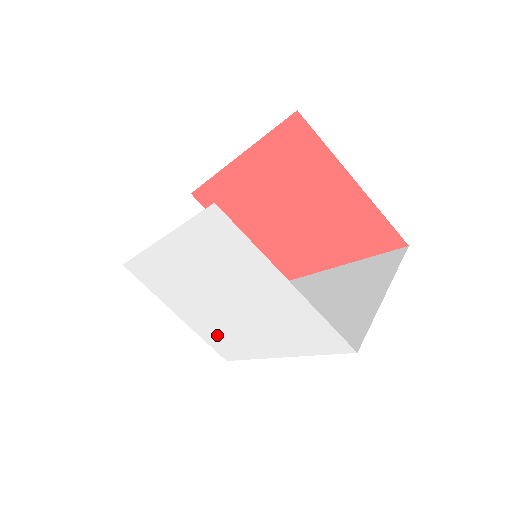
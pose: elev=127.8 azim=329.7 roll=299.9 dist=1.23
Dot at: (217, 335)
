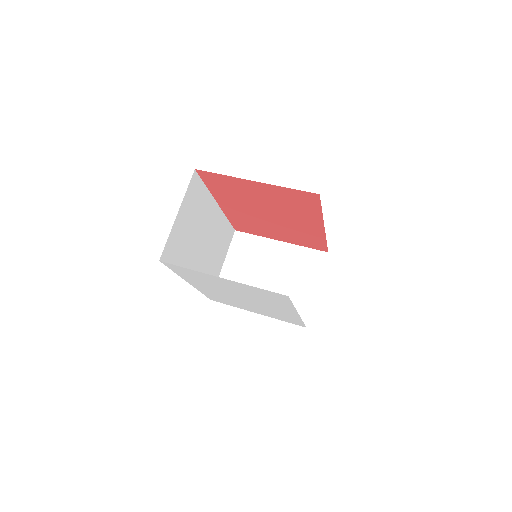
Dot at: (277, 316)
